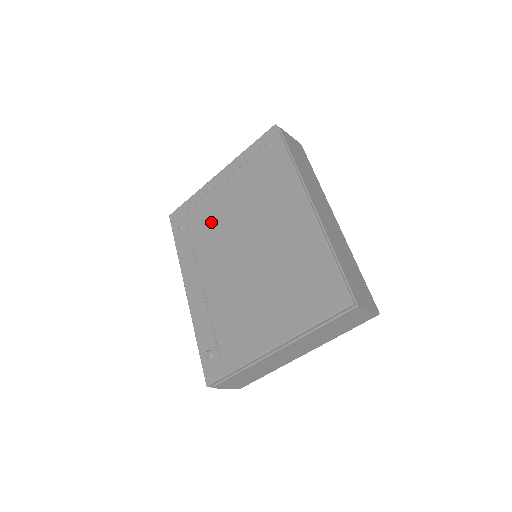
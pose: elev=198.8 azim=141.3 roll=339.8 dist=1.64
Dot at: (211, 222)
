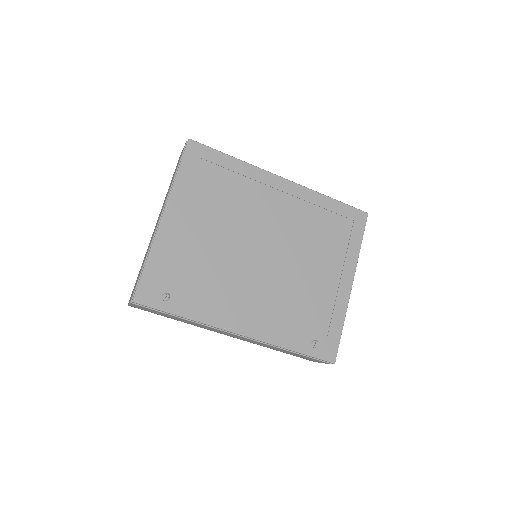
Dot at: (203, 260)
